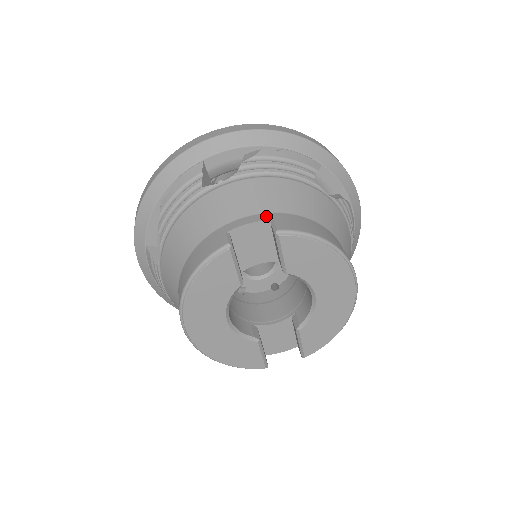
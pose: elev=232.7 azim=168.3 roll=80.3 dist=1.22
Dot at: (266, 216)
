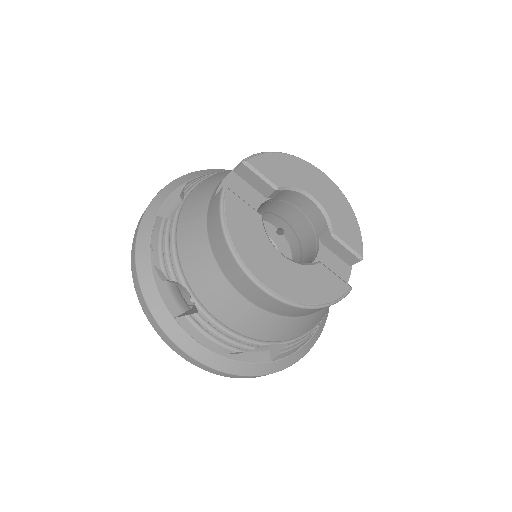
Dot at: occluded
